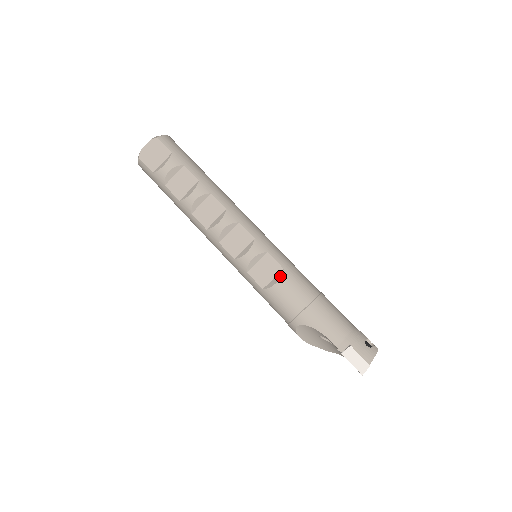
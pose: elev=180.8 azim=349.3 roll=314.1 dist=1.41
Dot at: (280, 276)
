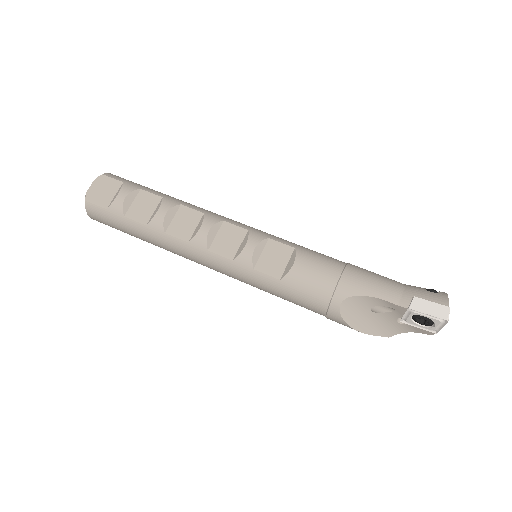
Dot at: (294, 255)
